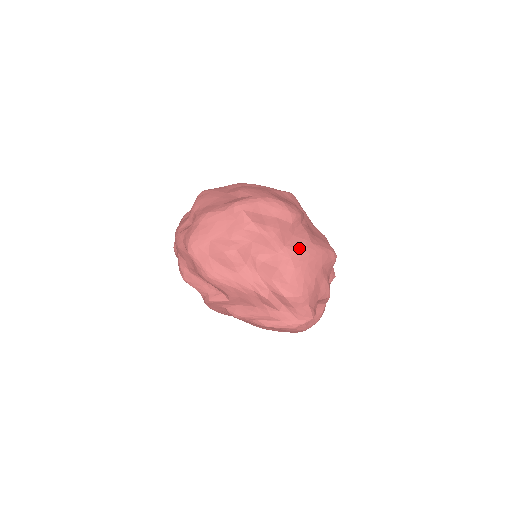
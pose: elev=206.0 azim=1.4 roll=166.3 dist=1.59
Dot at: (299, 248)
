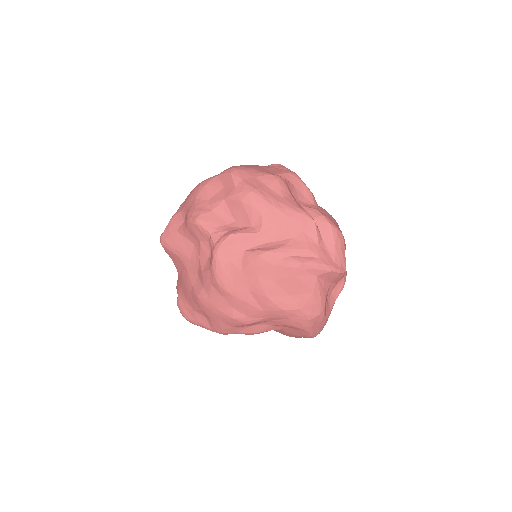
Dot at: occluded
